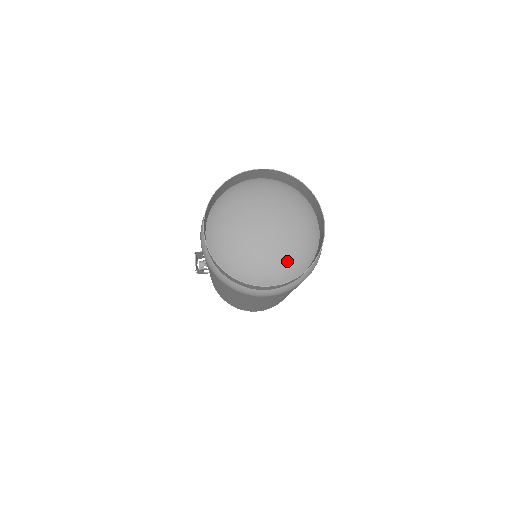
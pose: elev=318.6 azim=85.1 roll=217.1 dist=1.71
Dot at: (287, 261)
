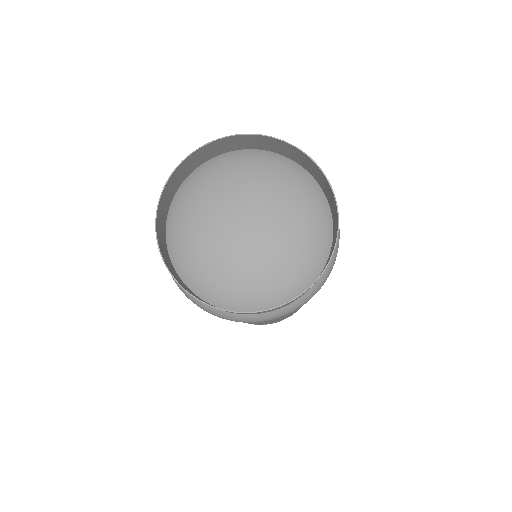
Dot at: (257, 282)
